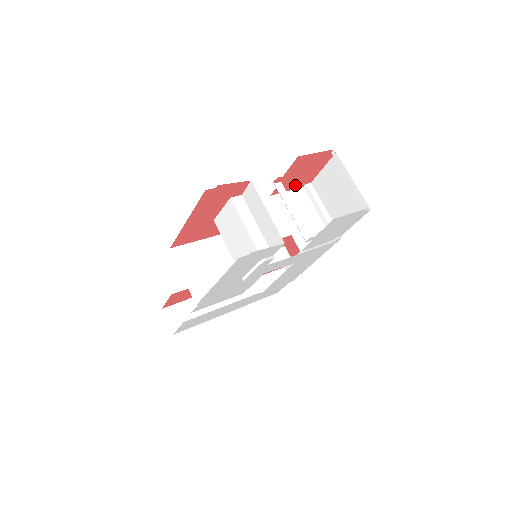
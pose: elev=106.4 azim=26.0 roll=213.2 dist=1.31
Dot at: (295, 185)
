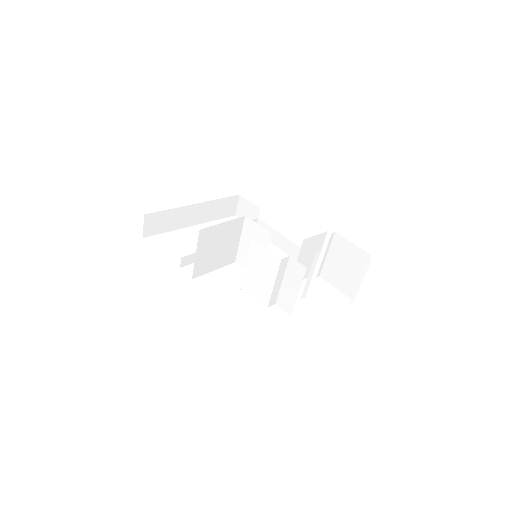
Dot at: occluded
